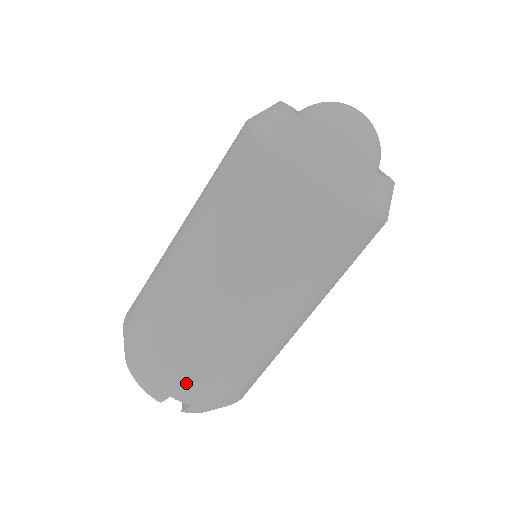
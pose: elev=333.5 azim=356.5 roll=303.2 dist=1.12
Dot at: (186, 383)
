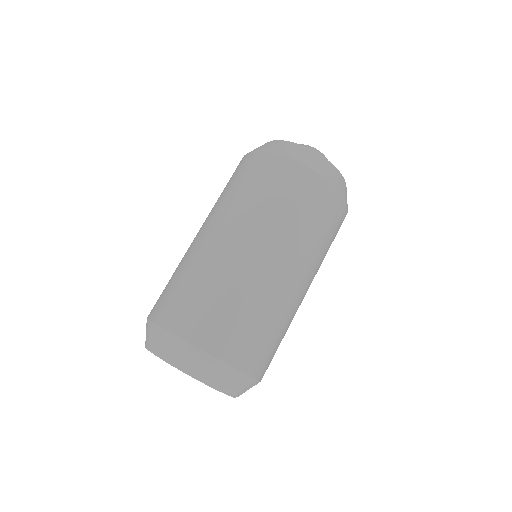
Dot at: (267, 366)
